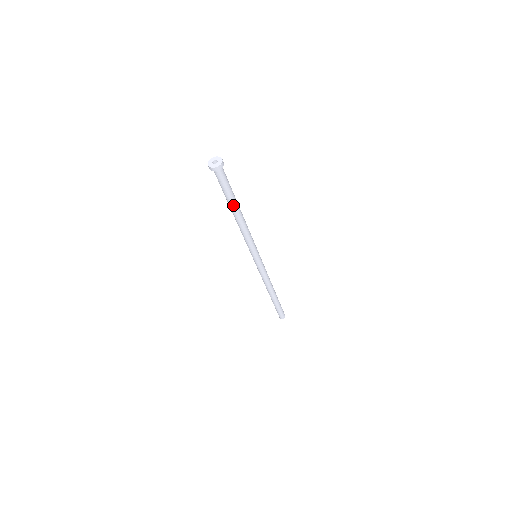
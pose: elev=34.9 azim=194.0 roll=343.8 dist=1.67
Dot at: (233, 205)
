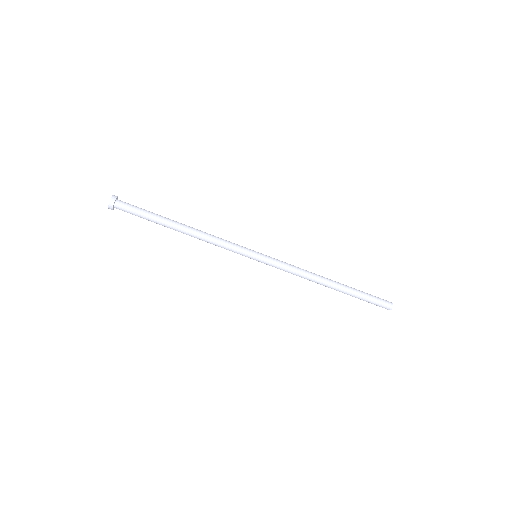
Dot at: (165, 223)
